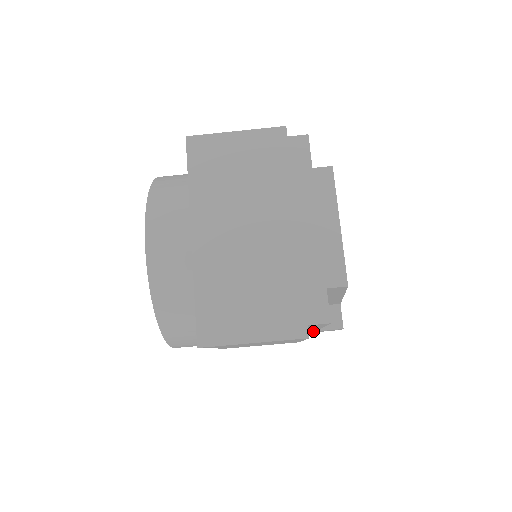
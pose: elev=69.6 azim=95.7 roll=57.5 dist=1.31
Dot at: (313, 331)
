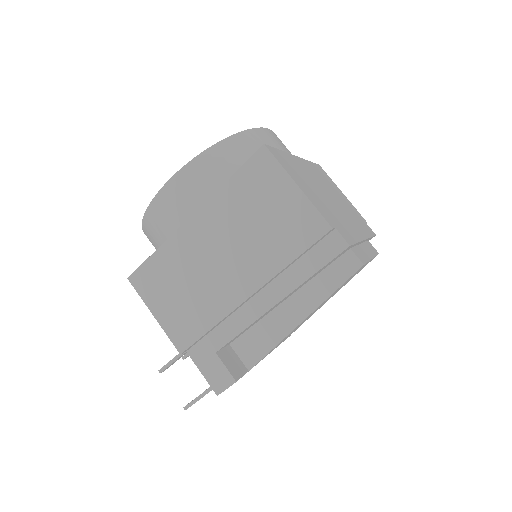
Dot at: (218, 347)
